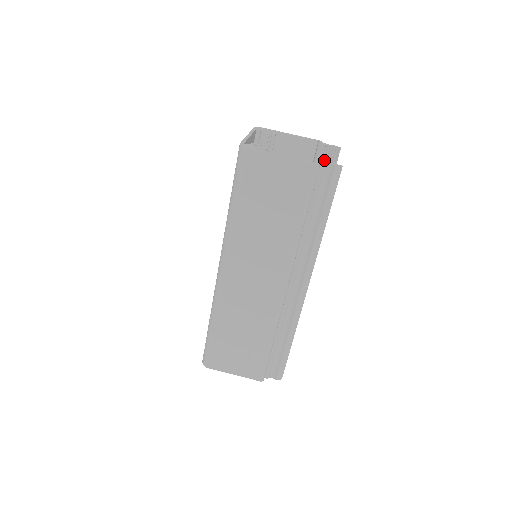
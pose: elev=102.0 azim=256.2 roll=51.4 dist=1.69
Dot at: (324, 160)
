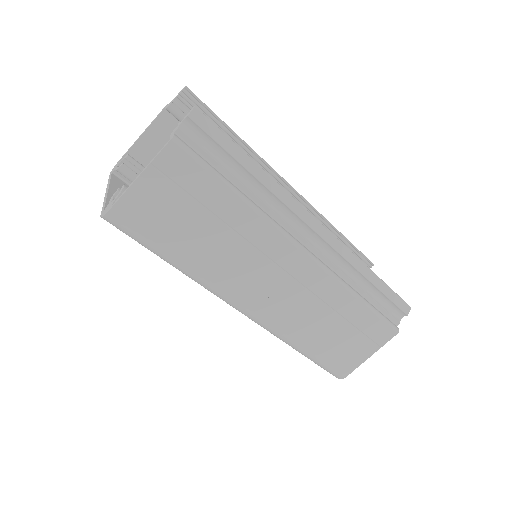
Dot at: occluded
